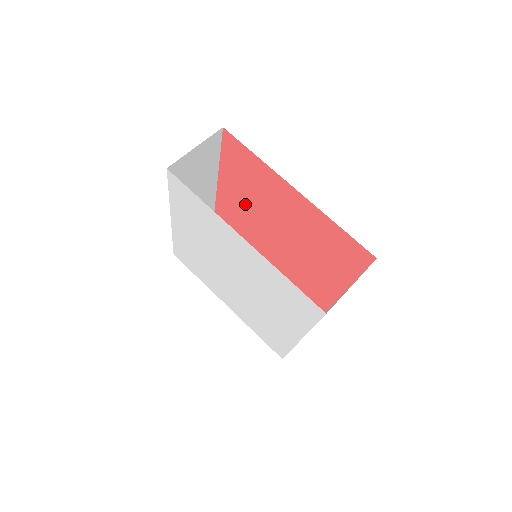
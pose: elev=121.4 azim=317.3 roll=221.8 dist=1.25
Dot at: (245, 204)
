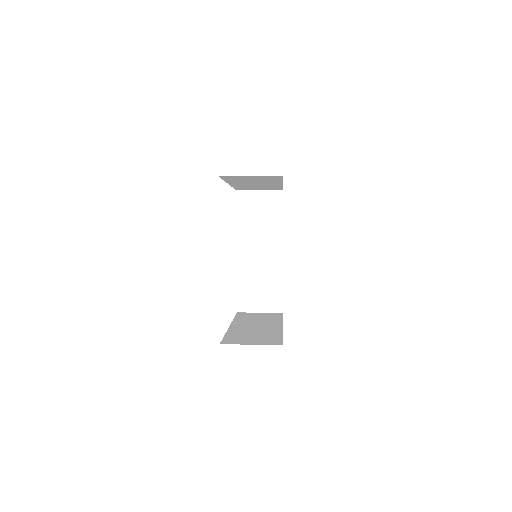
Dot at: occluded
